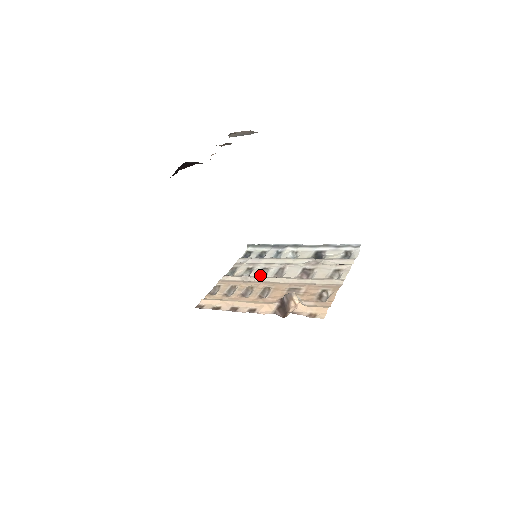
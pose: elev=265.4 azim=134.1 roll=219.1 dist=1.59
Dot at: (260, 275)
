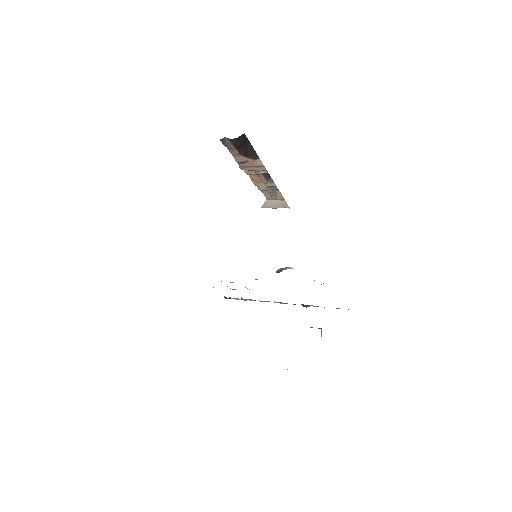
Dot at: (245, 287)
